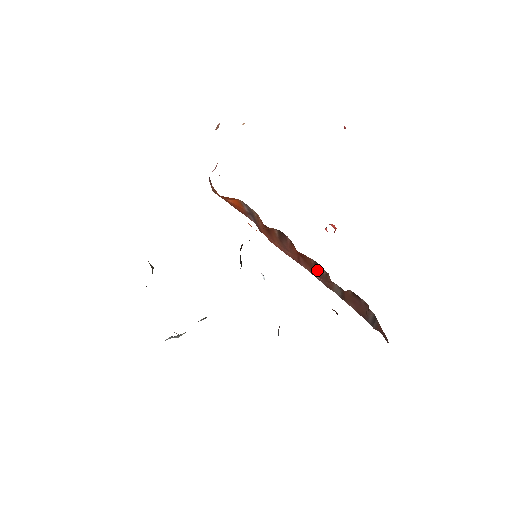
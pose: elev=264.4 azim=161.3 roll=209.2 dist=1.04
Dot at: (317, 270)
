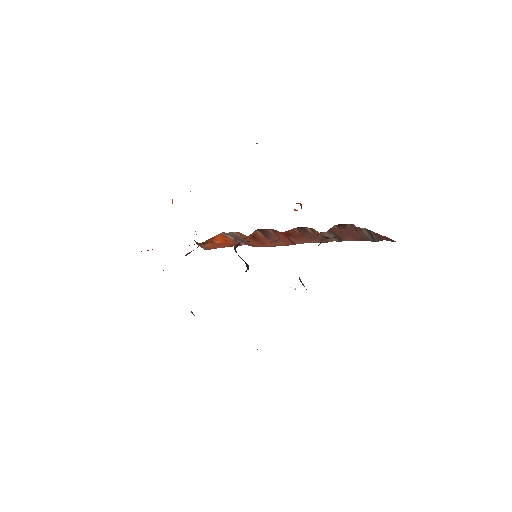
Dot at: (306, 235)
